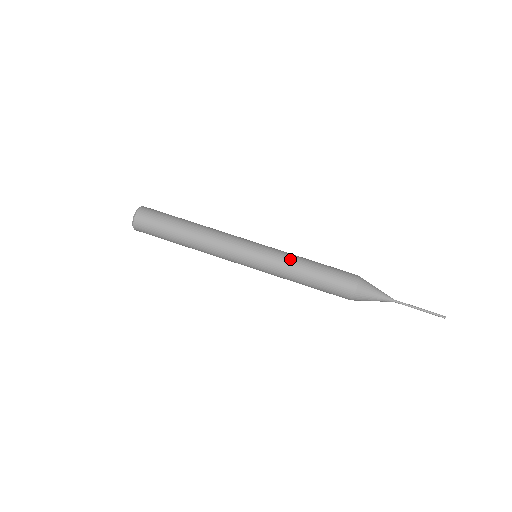
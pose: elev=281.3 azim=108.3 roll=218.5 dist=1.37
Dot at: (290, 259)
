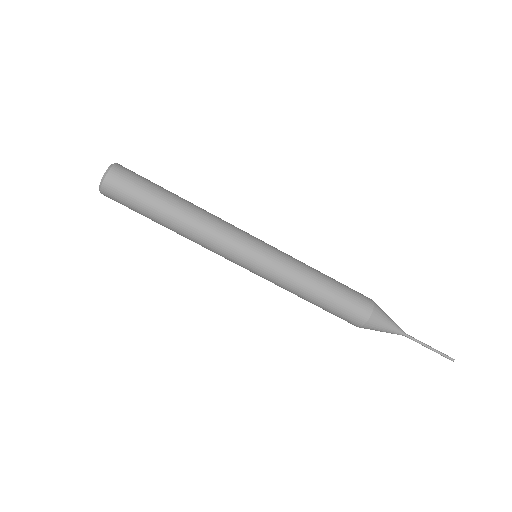
Dot at: (296, 276)
